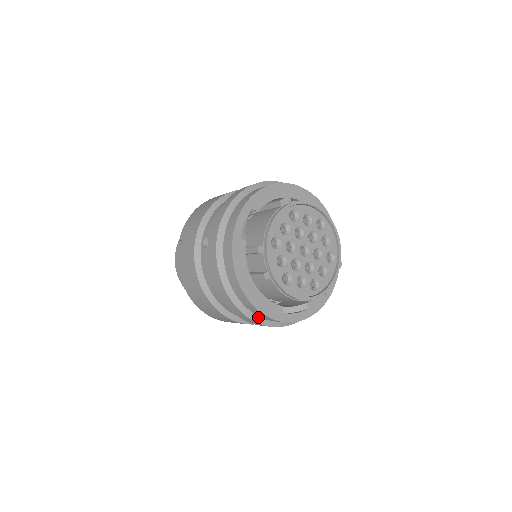
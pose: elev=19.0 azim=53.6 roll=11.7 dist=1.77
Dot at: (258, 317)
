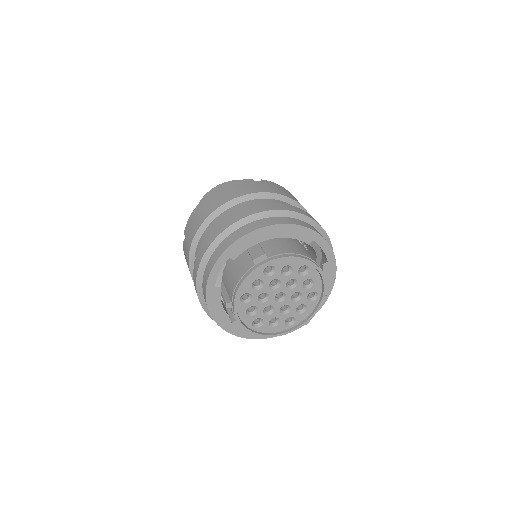
Dot at: occluded
